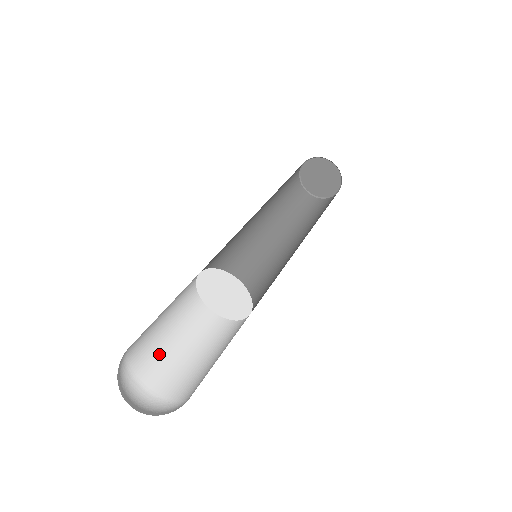
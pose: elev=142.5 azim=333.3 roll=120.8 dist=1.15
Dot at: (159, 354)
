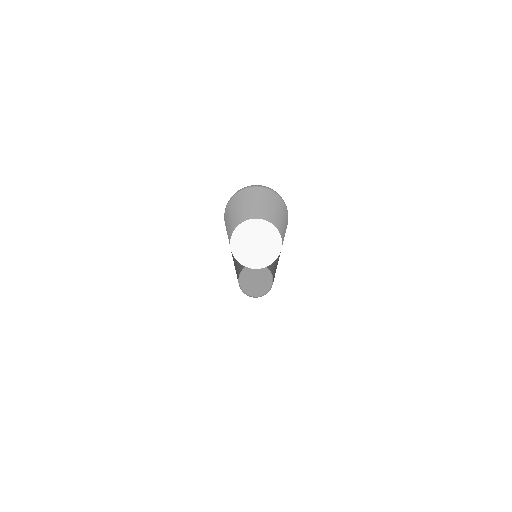
Dot at: (227, 221)
